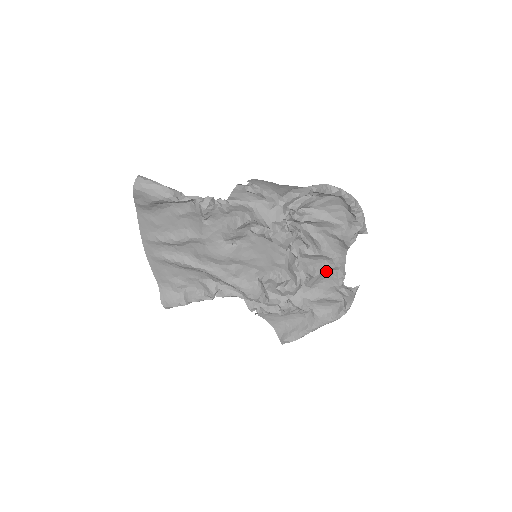
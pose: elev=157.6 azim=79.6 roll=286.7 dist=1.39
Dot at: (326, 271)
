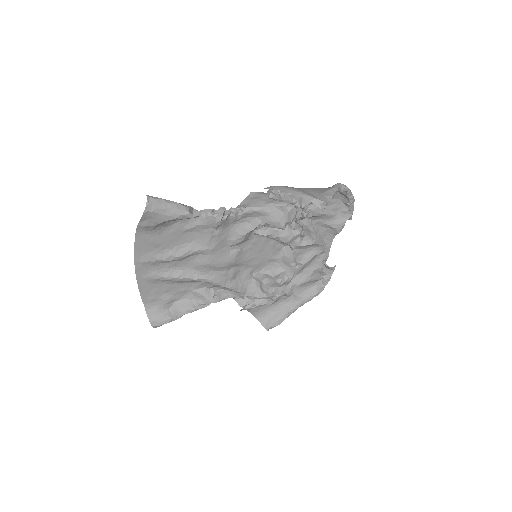
Dot at: (314, 257)
